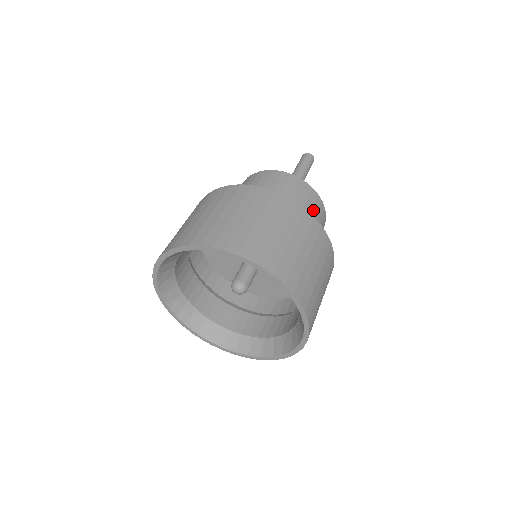
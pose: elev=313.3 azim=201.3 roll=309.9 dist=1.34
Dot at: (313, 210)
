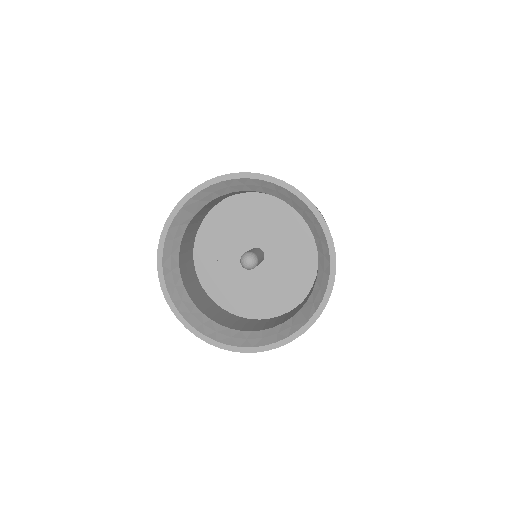
Dot at: occluded
